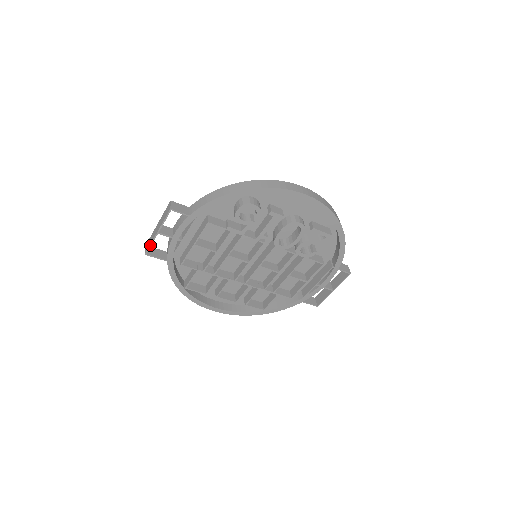
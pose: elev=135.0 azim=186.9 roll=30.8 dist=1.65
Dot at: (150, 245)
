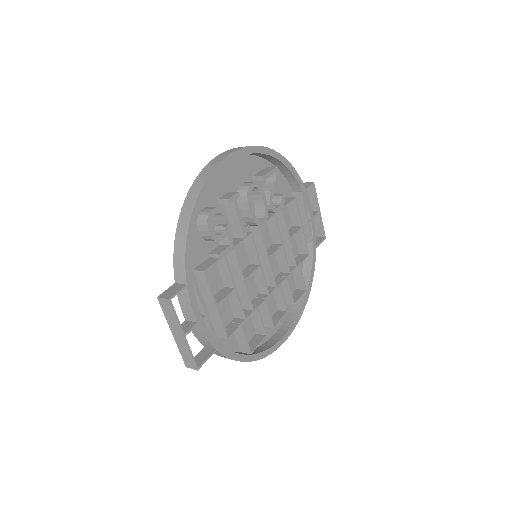
Dot at: (191, 356)
